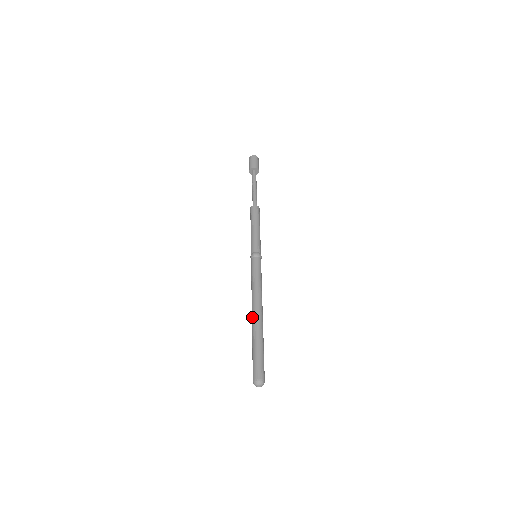
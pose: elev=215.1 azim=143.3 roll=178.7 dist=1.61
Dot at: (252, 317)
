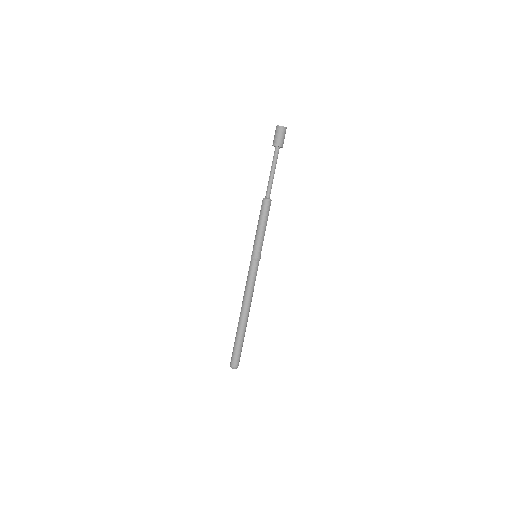
Dot at: (240, 315)
